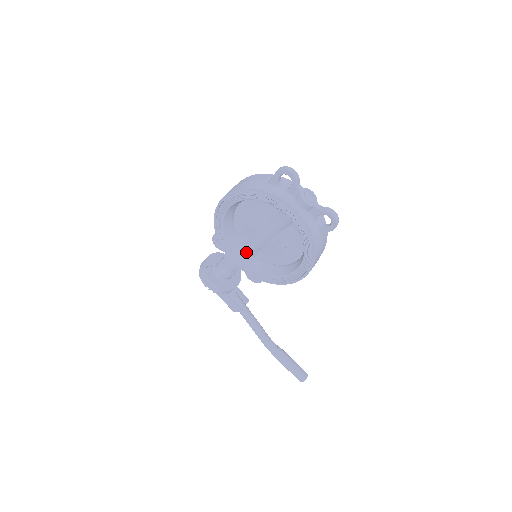
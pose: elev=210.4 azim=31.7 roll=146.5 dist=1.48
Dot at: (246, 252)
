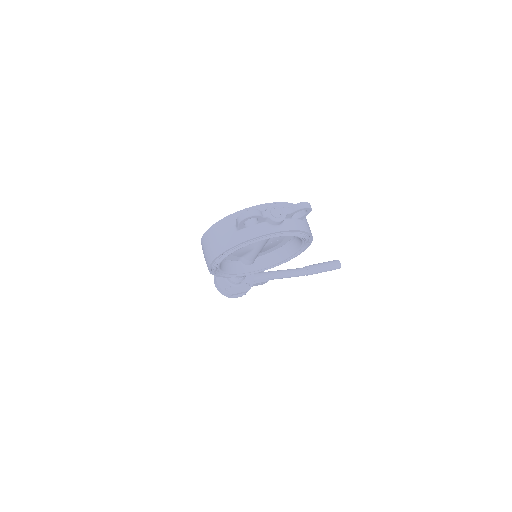
Dot at: (250, 264)
